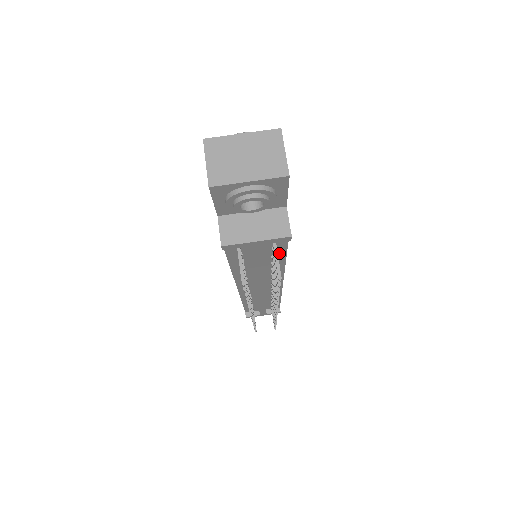
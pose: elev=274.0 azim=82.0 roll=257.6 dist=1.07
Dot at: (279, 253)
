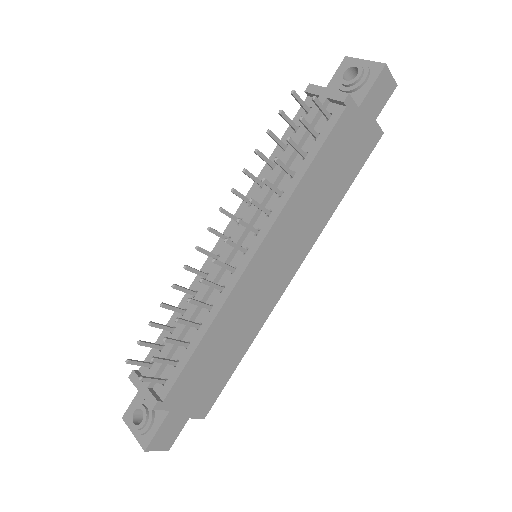
Dot at: (312, 153)
